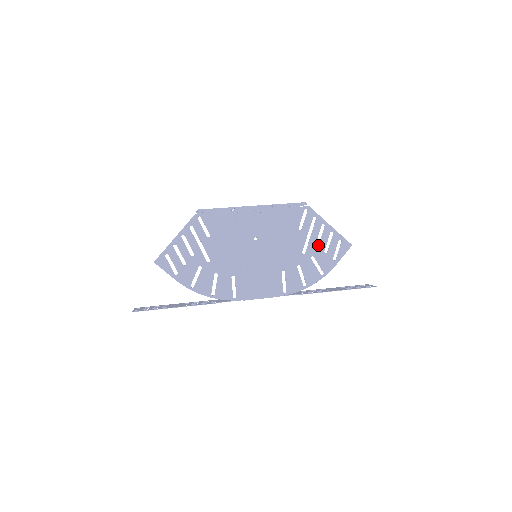
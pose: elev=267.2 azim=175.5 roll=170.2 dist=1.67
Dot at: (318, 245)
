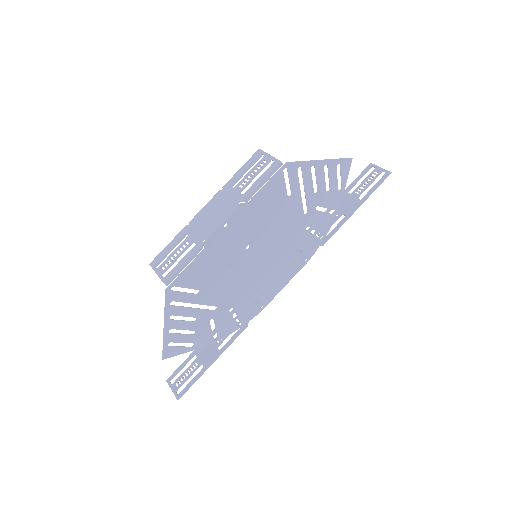
Dot at: (317, 192)
